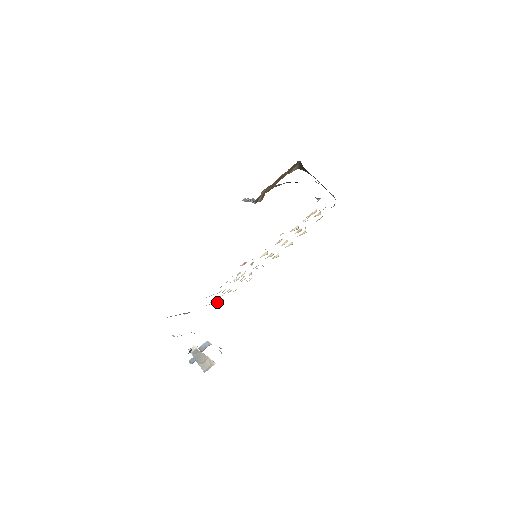
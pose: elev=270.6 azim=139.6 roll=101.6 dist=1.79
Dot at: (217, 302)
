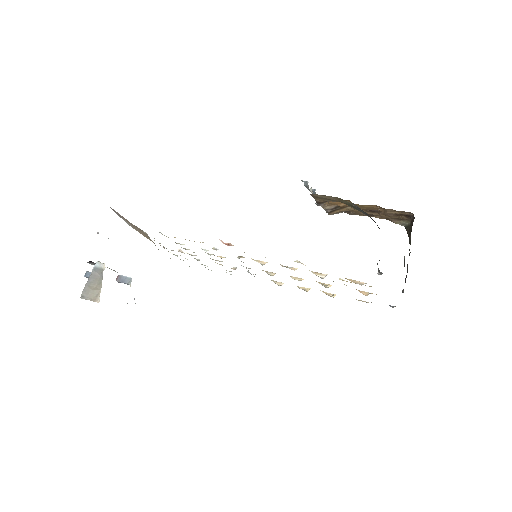
Dot at: occluded
